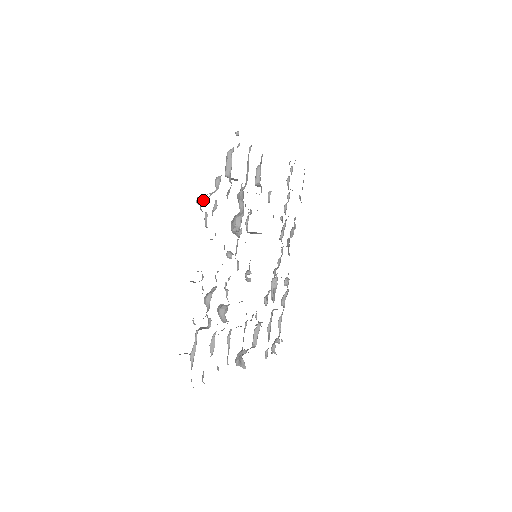
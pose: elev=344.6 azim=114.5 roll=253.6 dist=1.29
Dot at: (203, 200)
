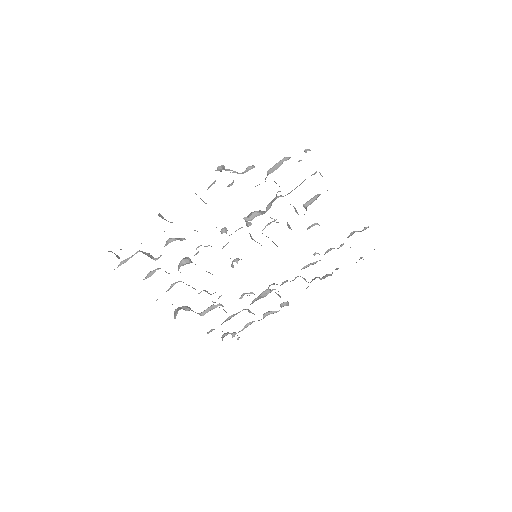
Dot at: (219, 169)
